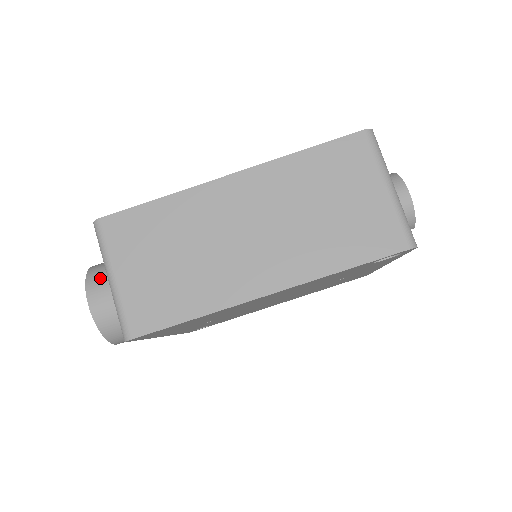
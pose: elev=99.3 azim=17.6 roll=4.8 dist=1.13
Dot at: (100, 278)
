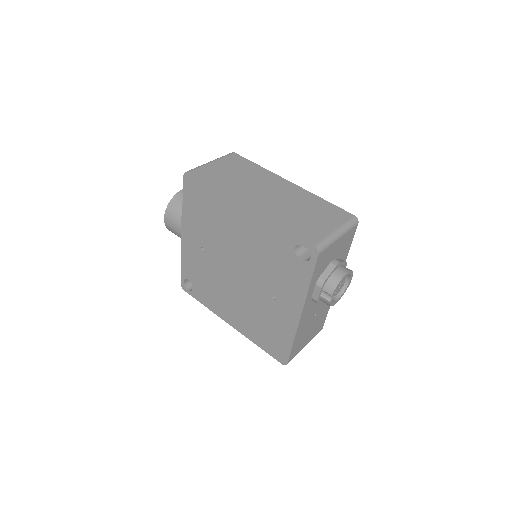
Dot at: occluded
